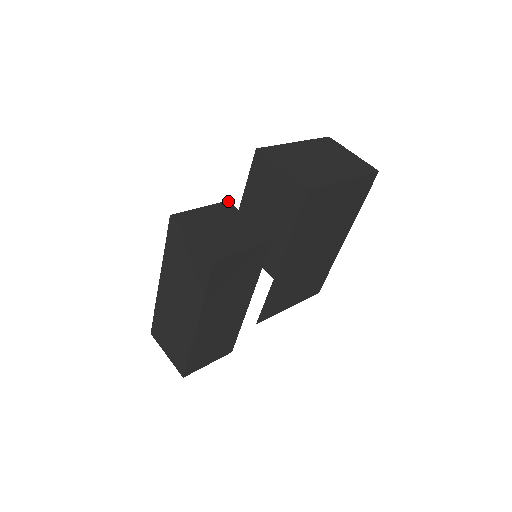
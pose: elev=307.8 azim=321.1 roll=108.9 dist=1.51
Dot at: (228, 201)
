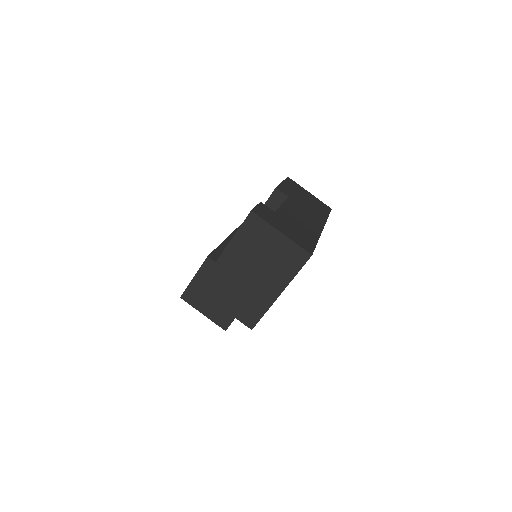
Dot at: (208, 257)
